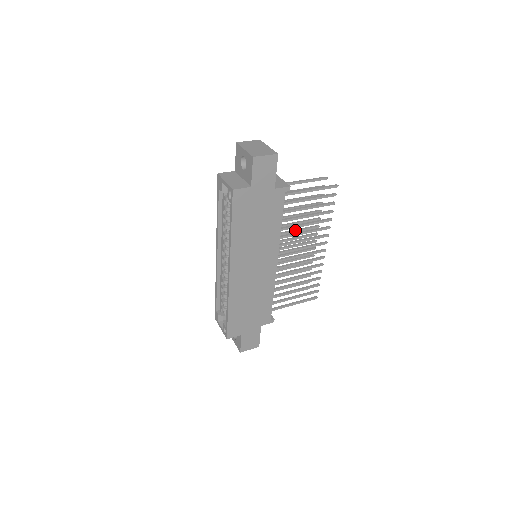
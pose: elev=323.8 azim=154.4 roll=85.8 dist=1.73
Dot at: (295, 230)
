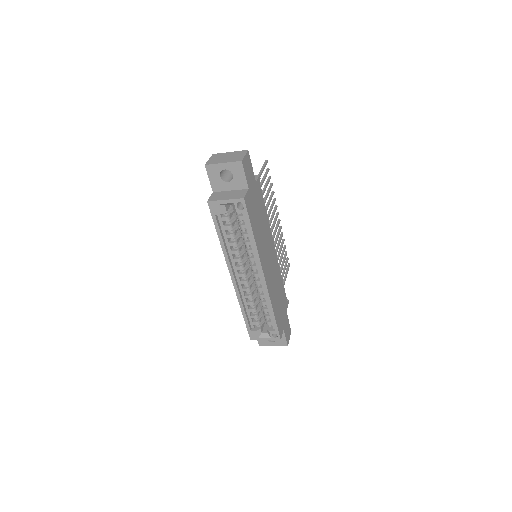
Dot at: occluded
